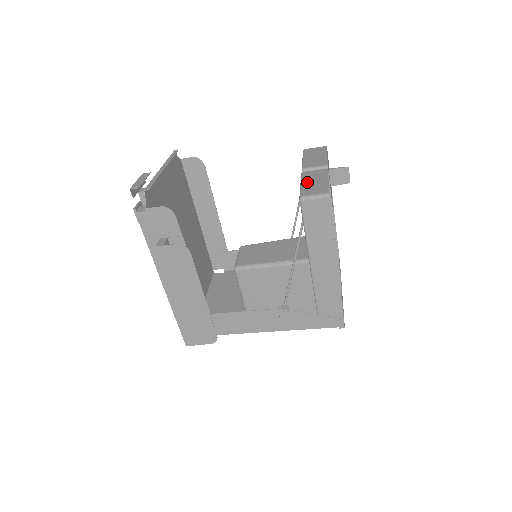
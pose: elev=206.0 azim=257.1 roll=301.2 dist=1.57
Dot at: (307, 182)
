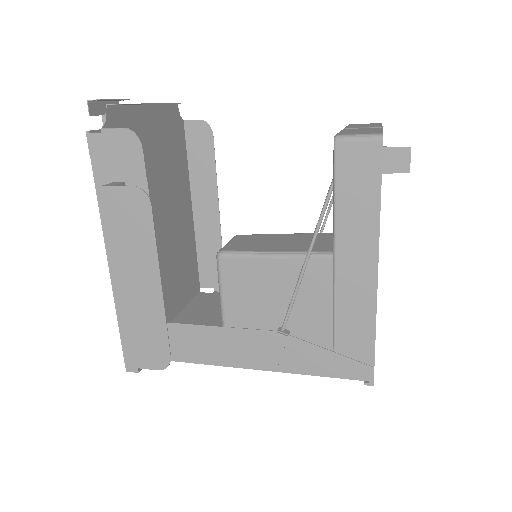
Dot at: occluded
